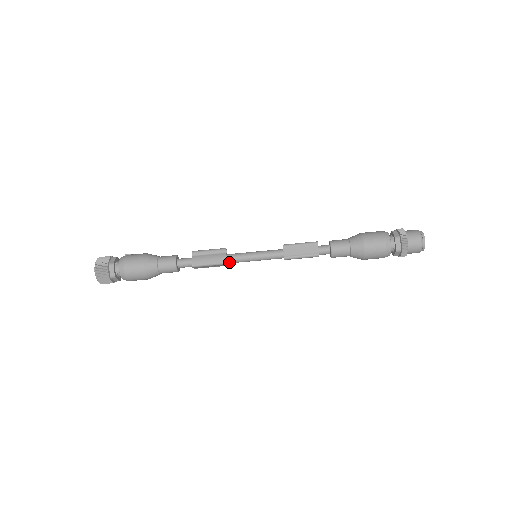
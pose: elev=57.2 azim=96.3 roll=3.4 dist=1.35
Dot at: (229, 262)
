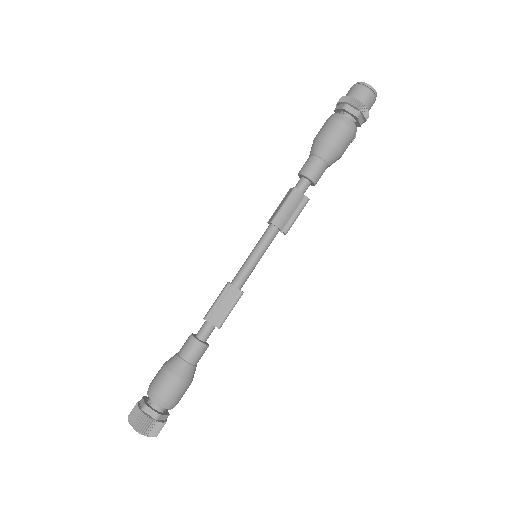
Dot at: (235, 283)
